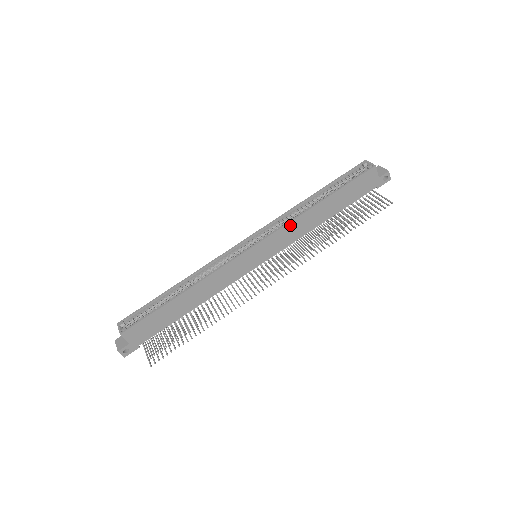
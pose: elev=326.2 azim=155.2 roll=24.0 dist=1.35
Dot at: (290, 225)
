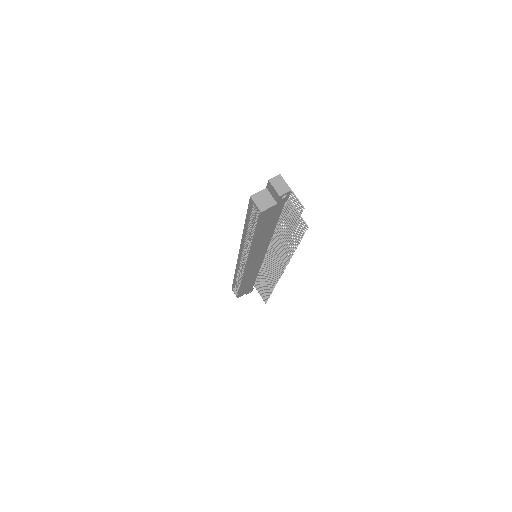
Dot at: (252, 253)
